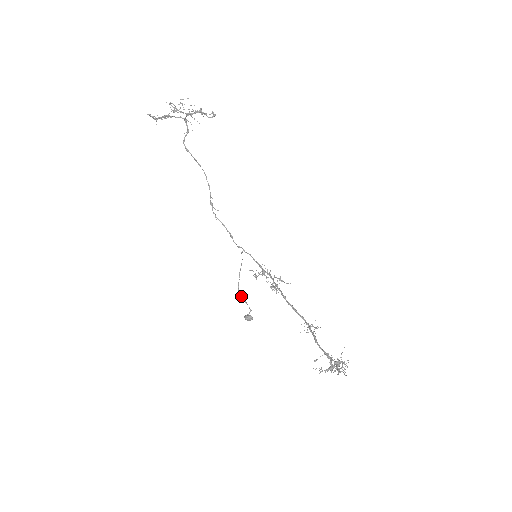
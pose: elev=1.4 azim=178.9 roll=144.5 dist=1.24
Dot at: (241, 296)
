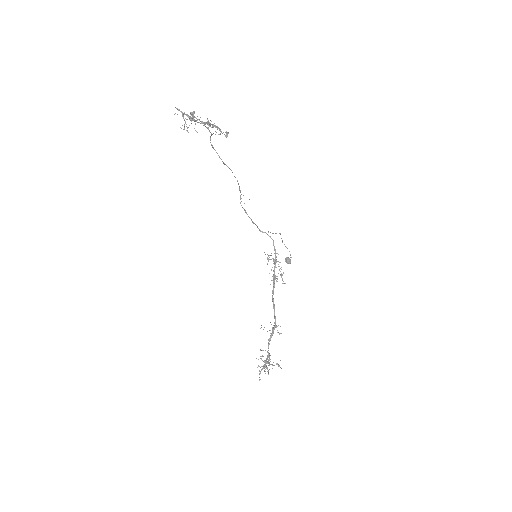
Dot at: occluded
